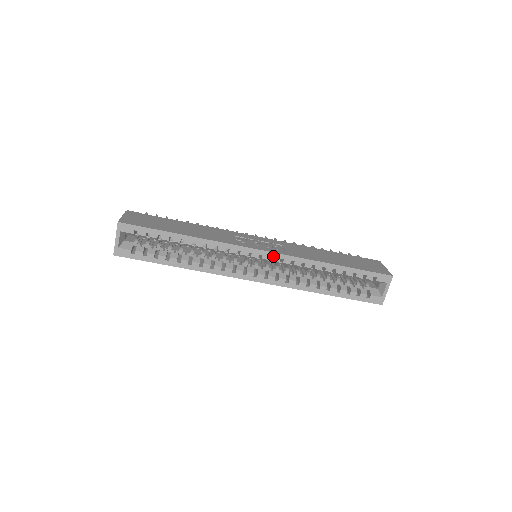
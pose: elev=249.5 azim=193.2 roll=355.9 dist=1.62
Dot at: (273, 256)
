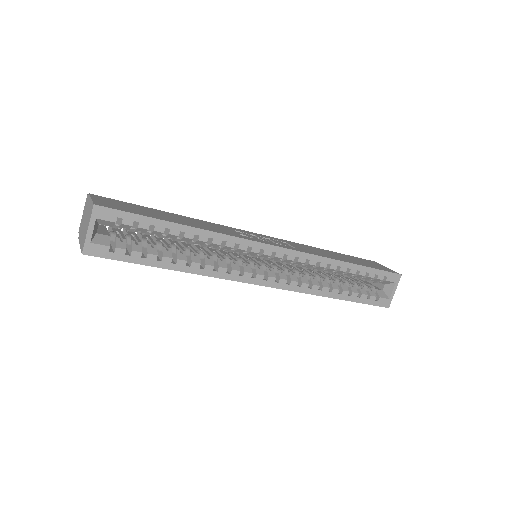
Dot at: (288, 253)
